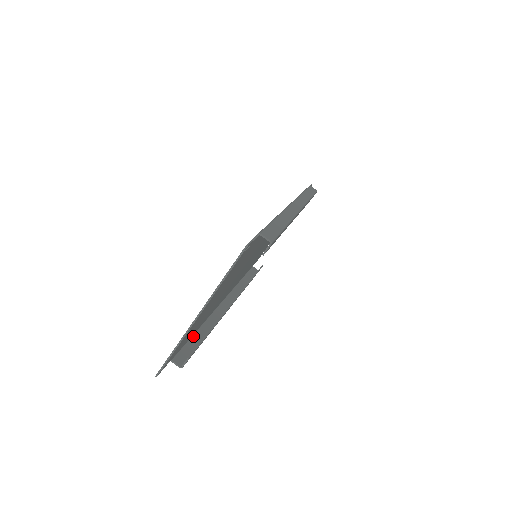
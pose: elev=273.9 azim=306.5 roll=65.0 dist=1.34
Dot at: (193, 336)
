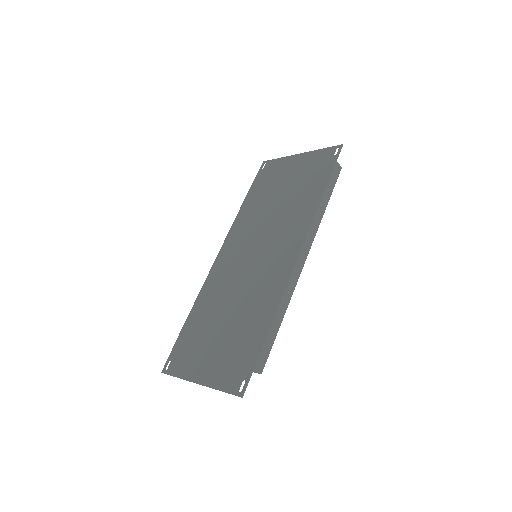
Dot at: (190, 315)
